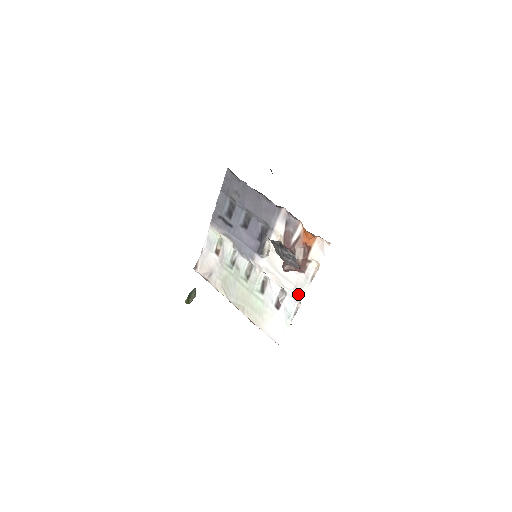
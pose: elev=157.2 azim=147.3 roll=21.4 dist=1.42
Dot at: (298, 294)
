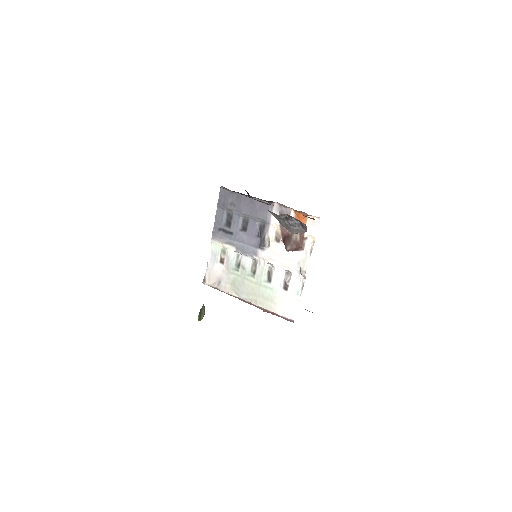
Dot at: (302, 268)
